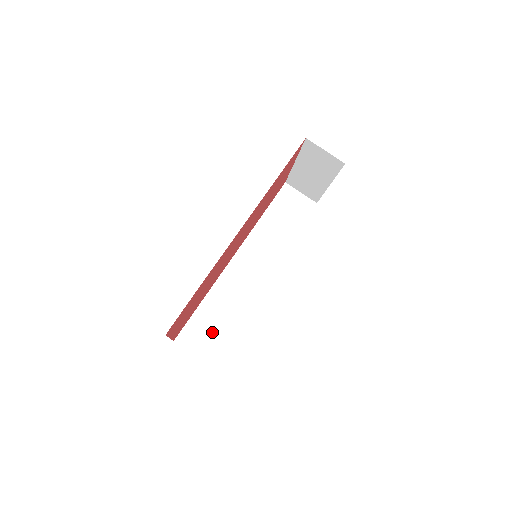
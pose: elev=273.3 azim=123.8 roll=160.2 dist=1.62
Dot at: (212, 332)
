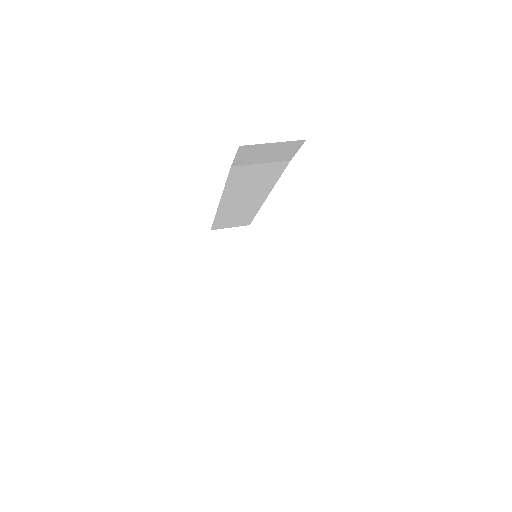
Dot at: occluded
